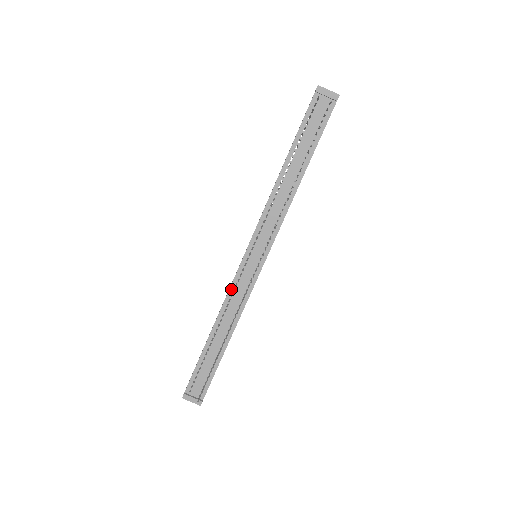
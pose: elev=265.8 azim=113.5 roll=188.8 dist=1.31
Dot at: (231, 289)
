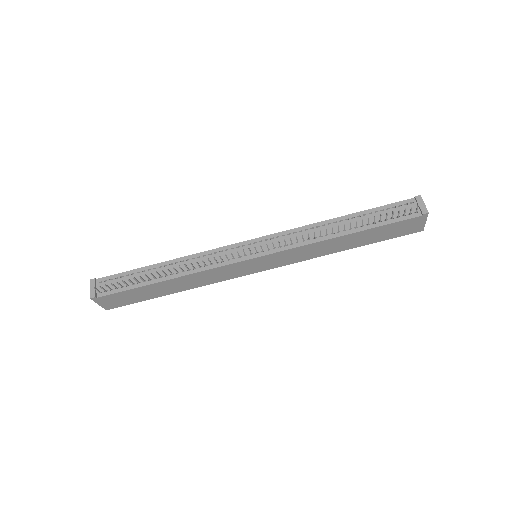
Dot at: (215, 250)
